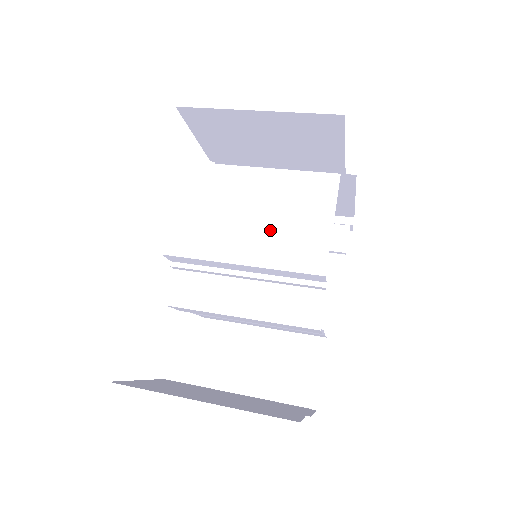
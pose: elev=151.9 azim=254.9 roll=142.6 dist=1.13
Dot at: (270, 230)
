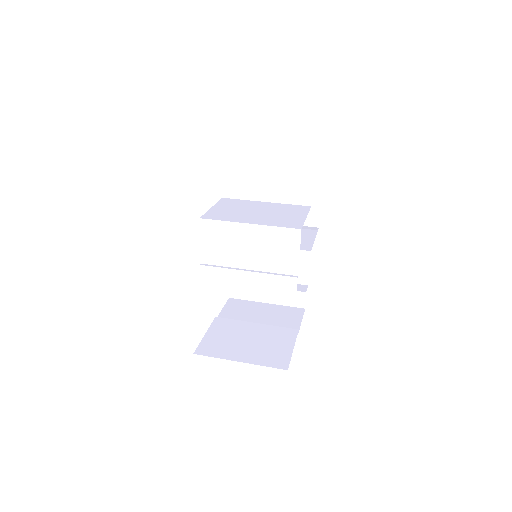
Dot at: (262, 263)
